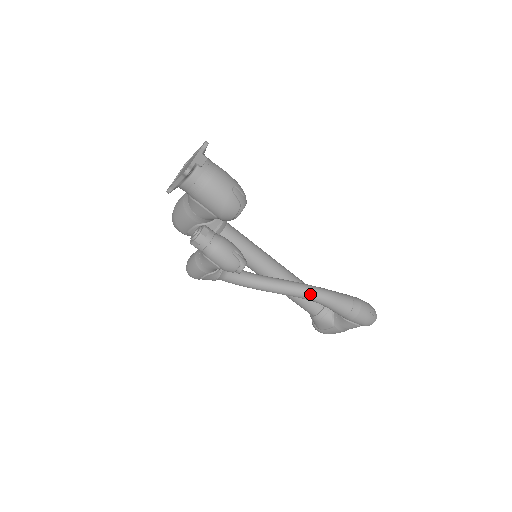
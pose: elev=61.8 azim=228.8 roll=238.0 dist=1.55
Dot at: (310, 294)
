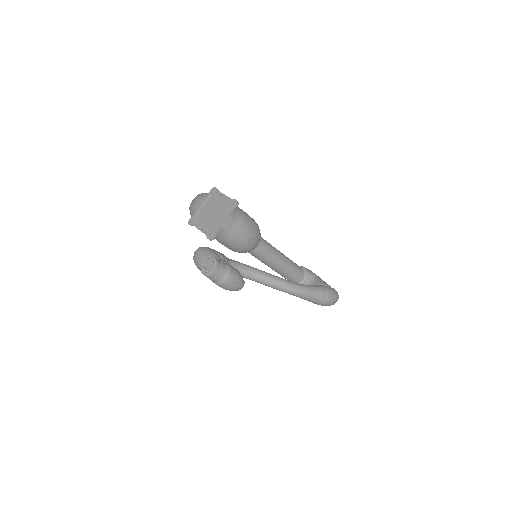
Dot at: (290, 293)
